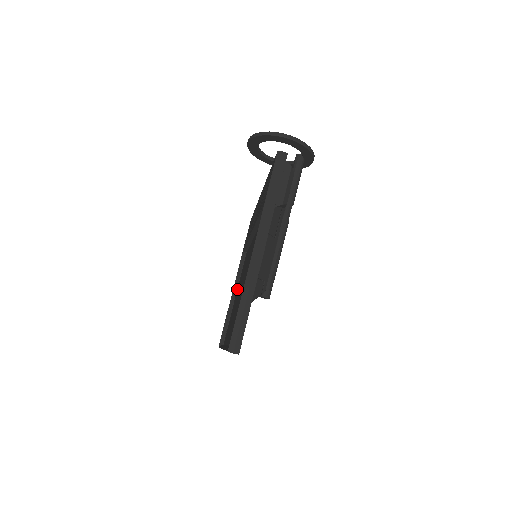
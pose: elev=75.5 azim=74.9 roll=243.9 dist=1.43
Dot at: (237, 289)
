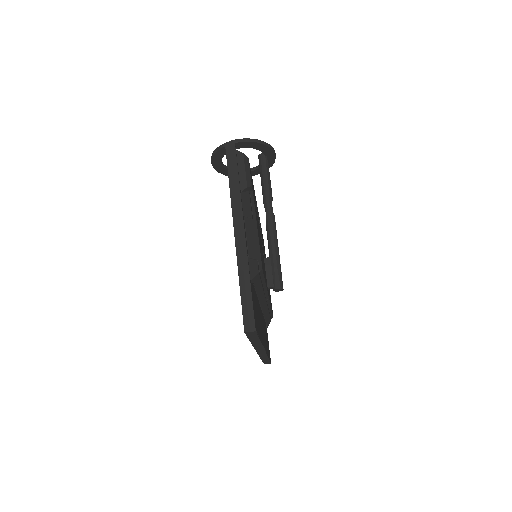
Dot at: occluded
